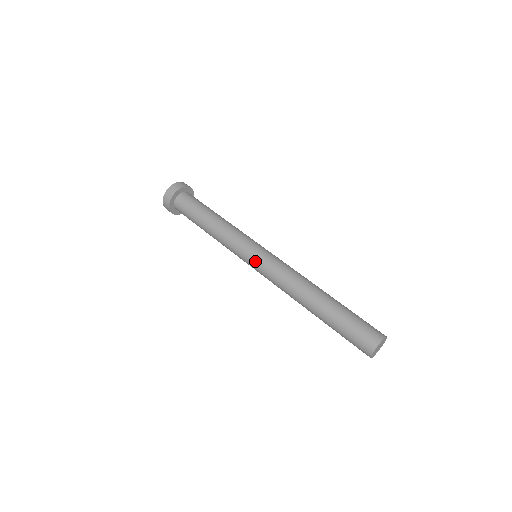
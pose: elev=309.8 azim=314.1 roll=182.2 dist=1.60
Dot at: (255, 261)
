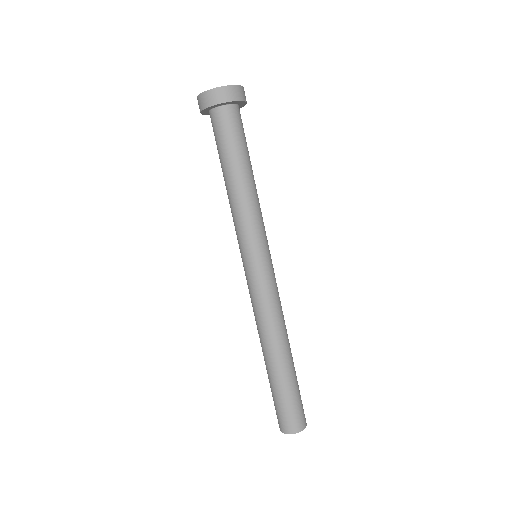
Dot at: (244, 269)
